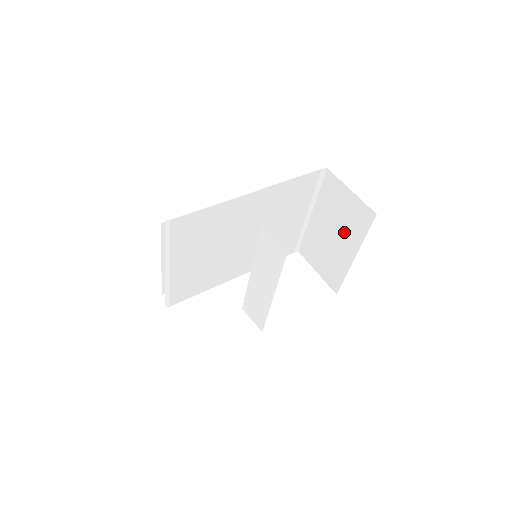
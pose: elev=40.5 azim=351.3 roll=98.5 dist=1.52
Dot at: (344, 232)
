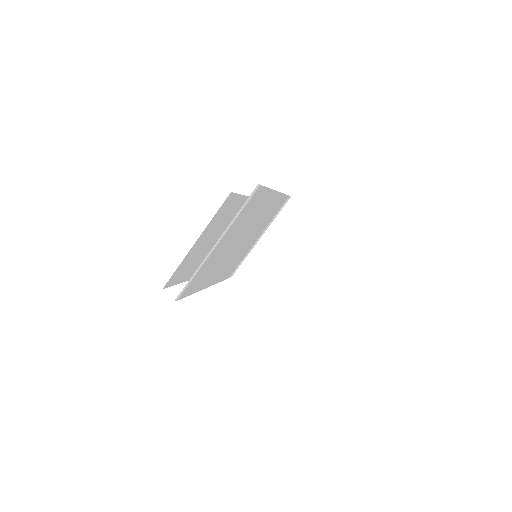
Dot at: occluded
